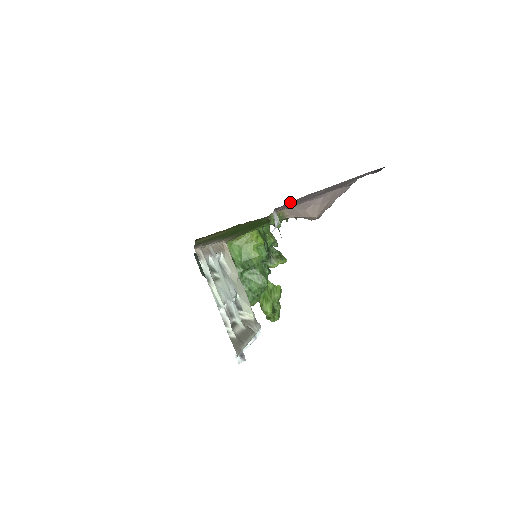
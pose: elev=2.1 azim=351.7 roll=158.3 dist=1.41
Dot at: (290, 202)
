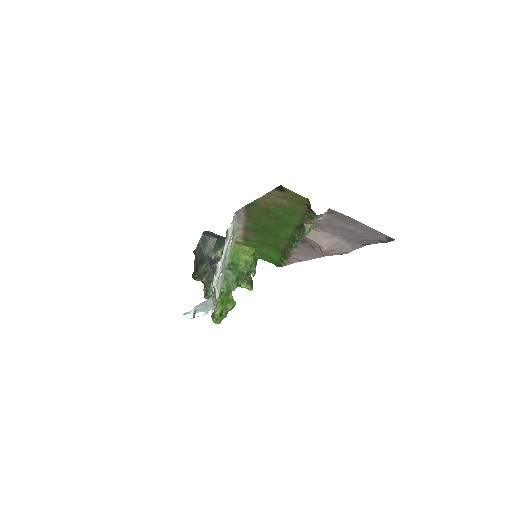
Dot at: (337, 214)
